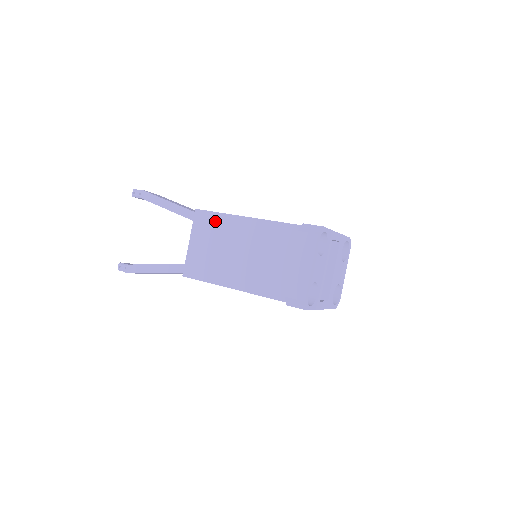
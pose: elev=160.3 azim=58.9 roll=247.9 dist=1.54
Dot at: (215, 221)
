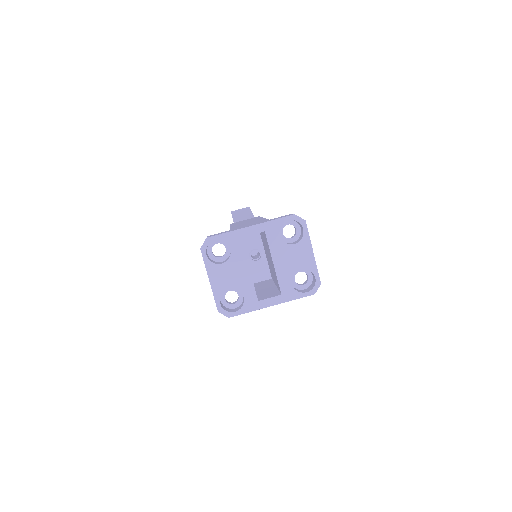
Dot at: occluded
